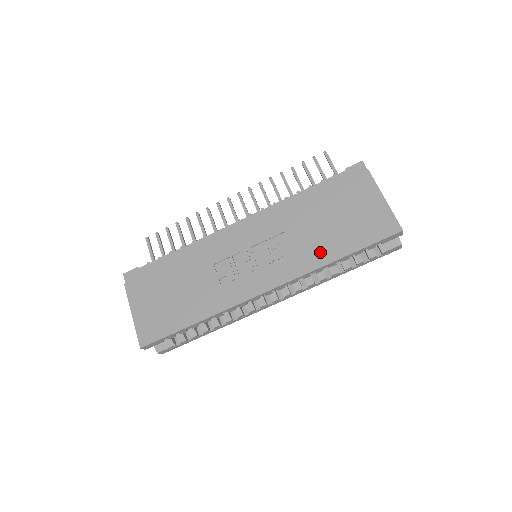
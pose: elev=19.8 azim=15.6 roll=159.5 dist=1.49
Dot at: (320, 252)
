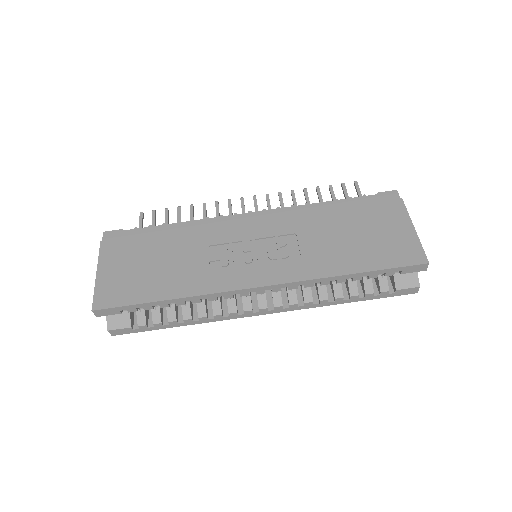
Dot at: (332, 262)
